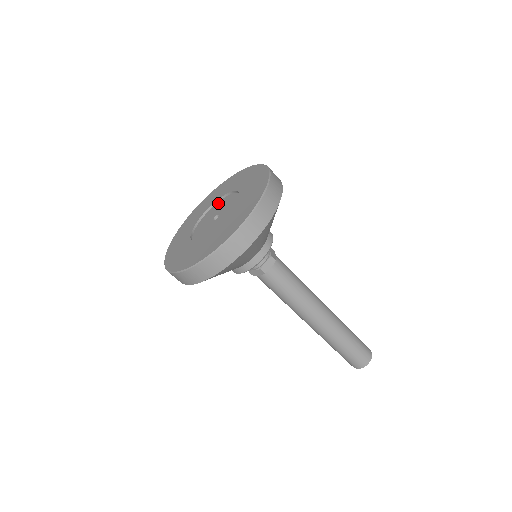
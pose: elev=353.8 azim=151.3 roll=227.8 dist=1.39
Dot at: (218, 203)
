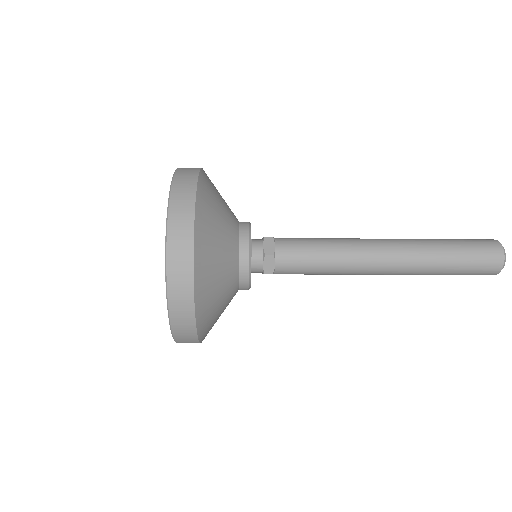
Dot at: occluded
